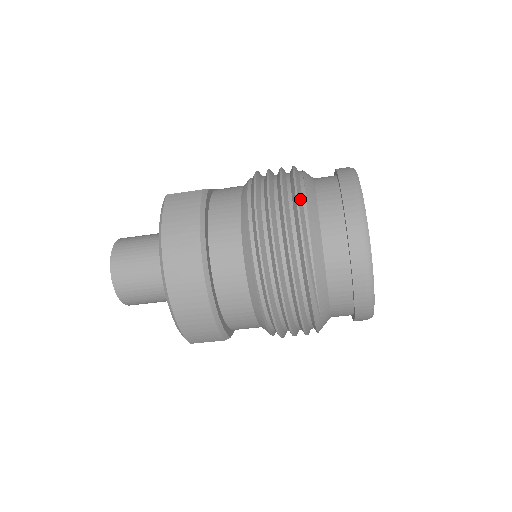
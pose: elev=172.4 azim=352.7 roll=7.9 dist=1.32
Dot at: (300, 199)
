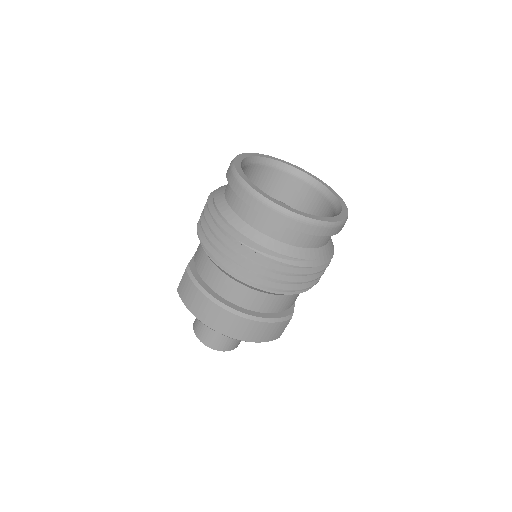
Dot at: (223, 225)
